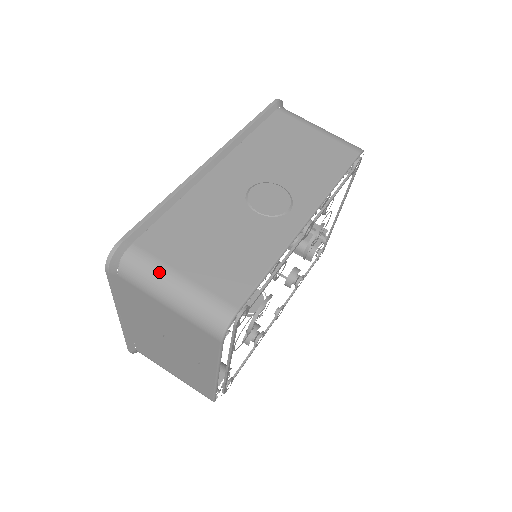
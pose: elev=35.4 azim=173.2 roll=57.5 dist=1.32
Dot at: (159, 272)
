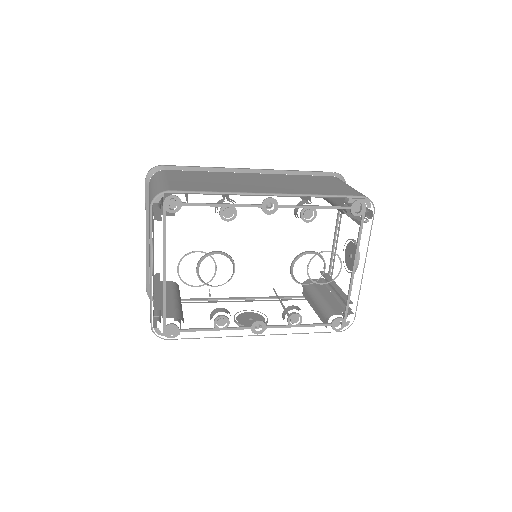
Dot at: (160, 177)
